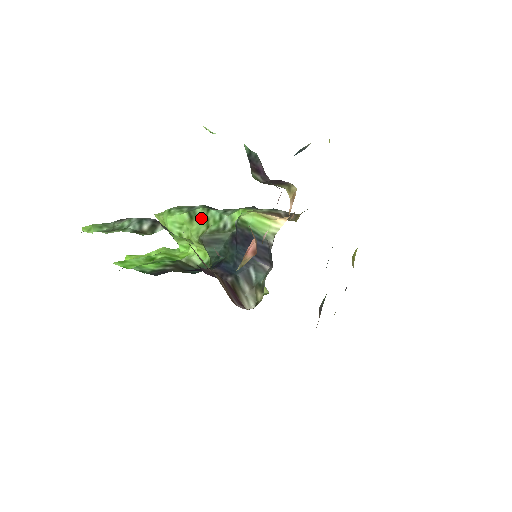
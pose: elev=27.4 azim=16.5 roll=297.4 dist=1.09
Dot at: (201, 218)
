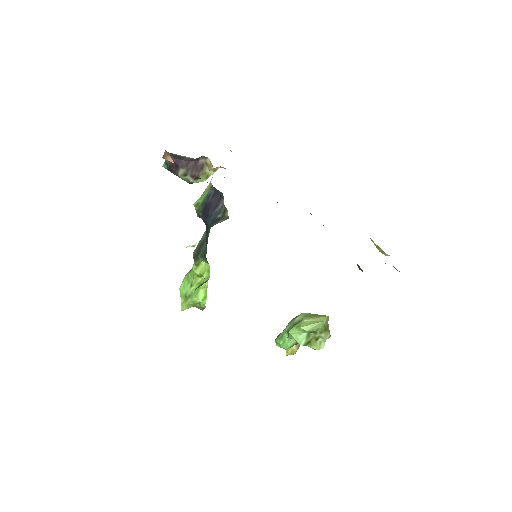
Dot at: occluded
